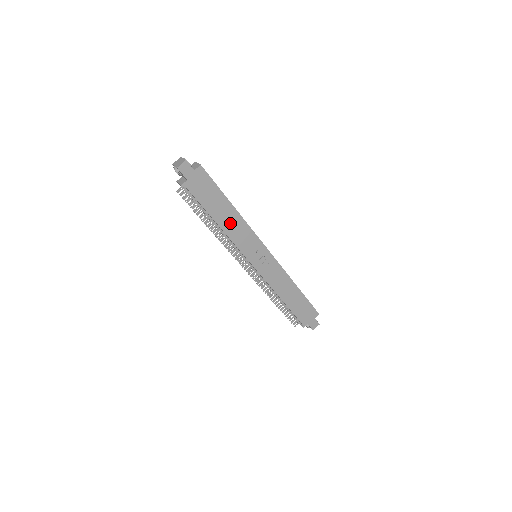
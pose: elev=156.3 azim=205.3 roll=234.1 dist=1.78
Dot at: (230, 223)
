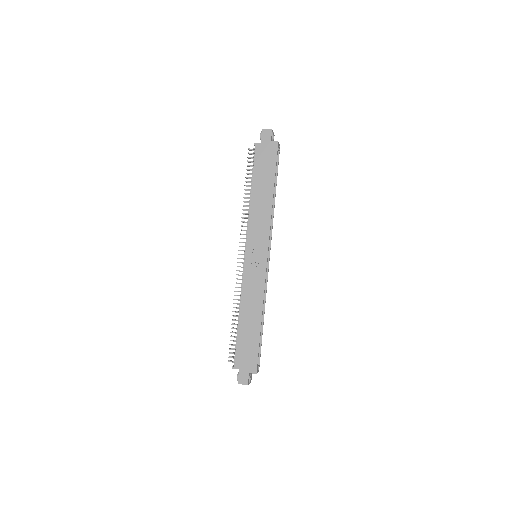
Dot at: (260, 203)
